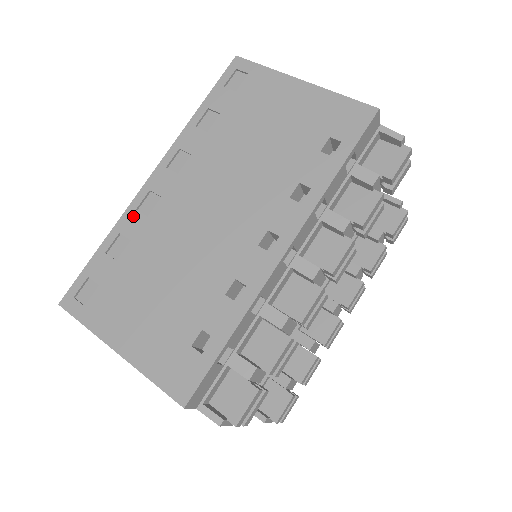
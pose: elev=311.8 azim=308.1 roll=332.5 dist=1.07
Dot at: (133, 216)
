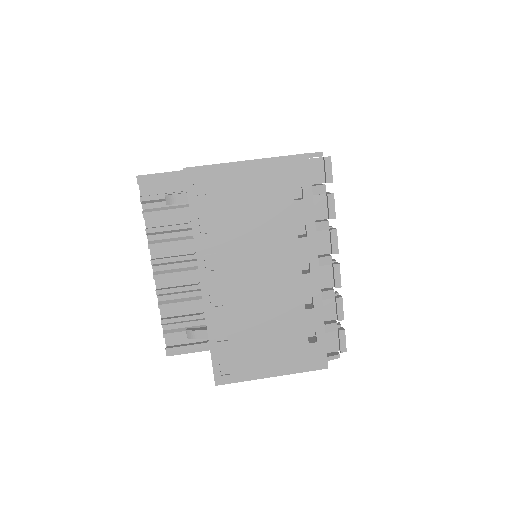
Dot at: (213, 312)
